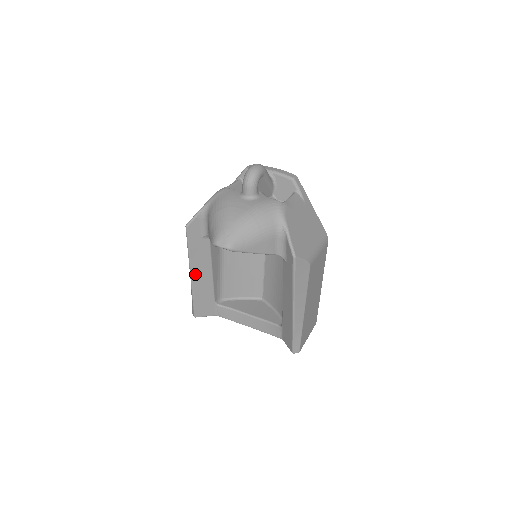
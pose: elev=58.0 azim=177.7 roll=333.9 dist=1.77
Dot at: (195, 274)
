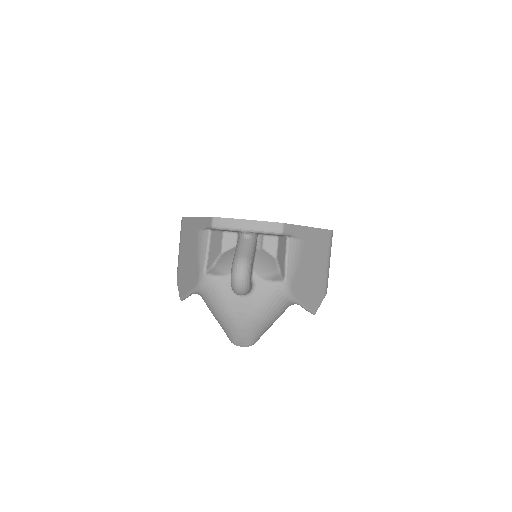
Dot at: occluded
